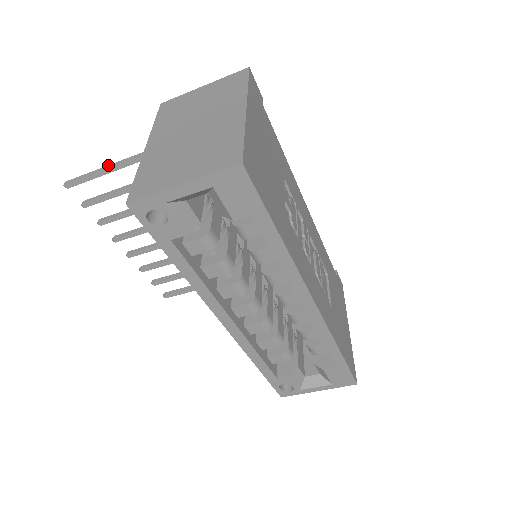
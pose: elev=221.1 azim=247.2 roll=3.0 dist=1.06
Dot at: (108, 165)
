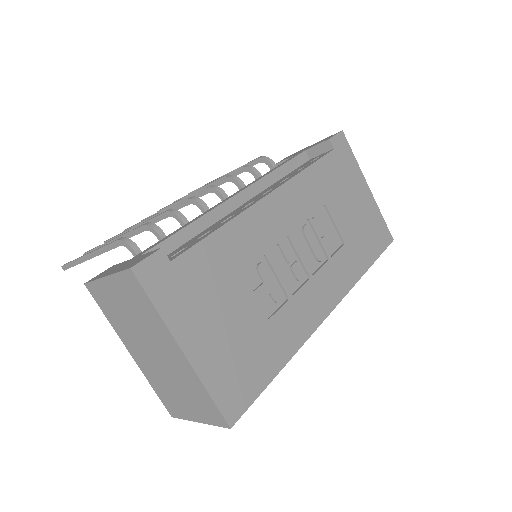
Dot at: (78, 259)
